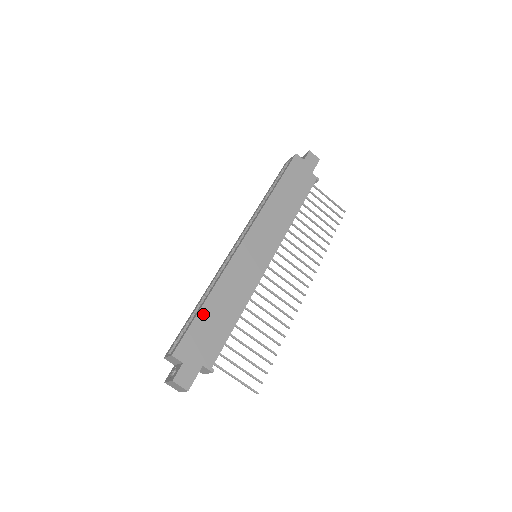
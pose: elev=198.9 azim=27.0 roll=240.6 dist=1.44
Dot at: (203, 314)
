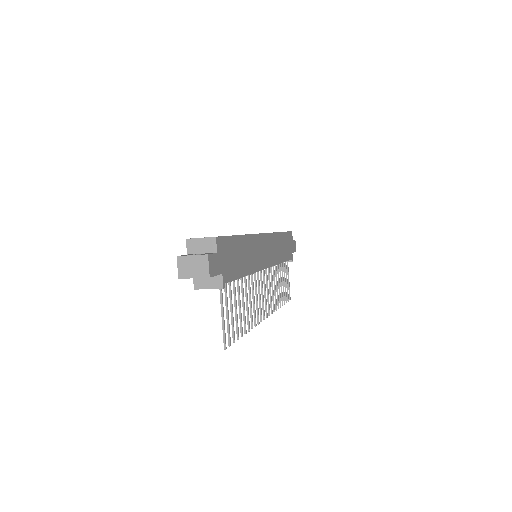
Dot at: (237, 241)
